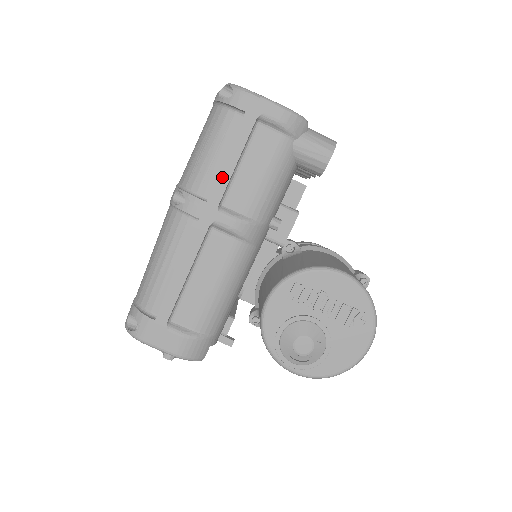
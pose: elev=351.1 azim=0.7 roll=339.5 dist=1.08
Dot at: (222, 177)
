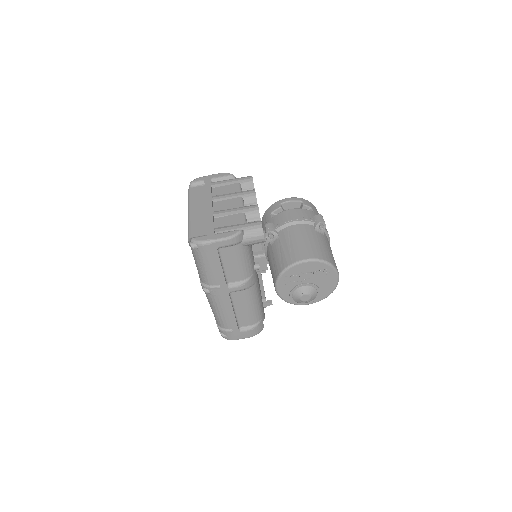
Dot at: (220, 277)
